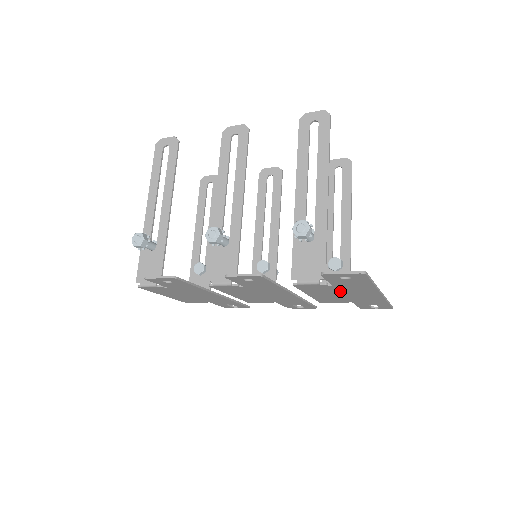
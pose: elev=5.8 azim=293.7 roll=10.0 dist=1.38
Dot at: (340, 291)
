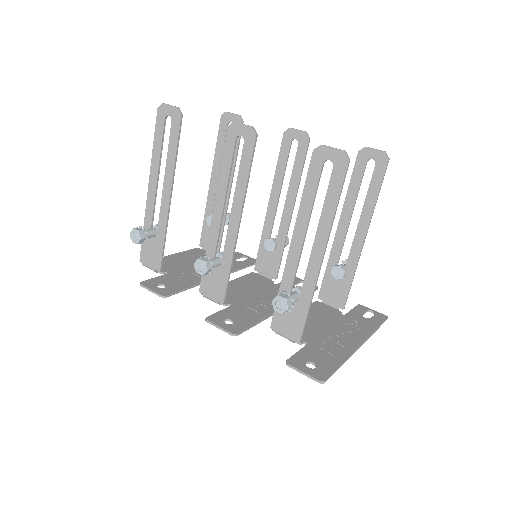
Dot at: (320, 335)
